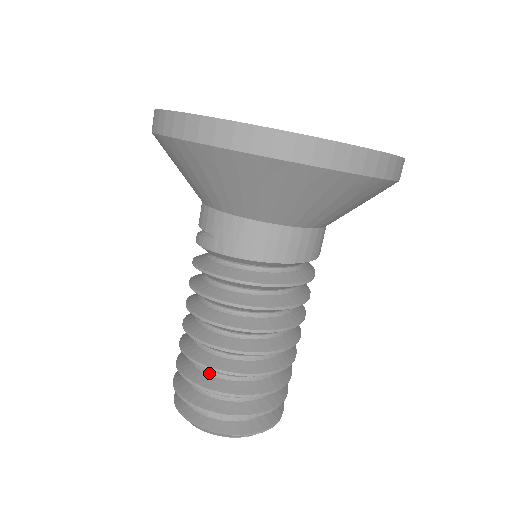
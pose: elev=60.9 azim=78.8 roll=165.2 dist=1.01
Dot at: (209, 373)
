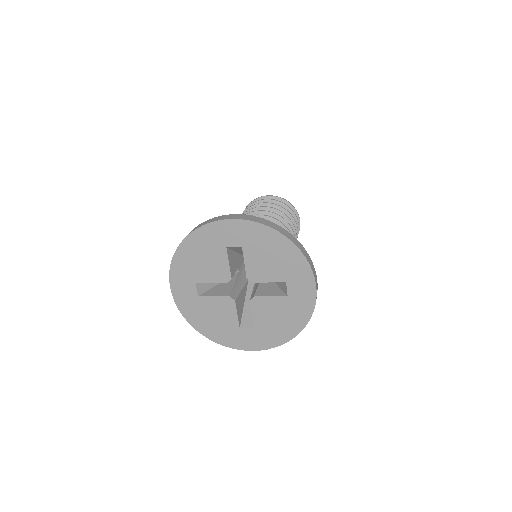
Dot at: occluded
